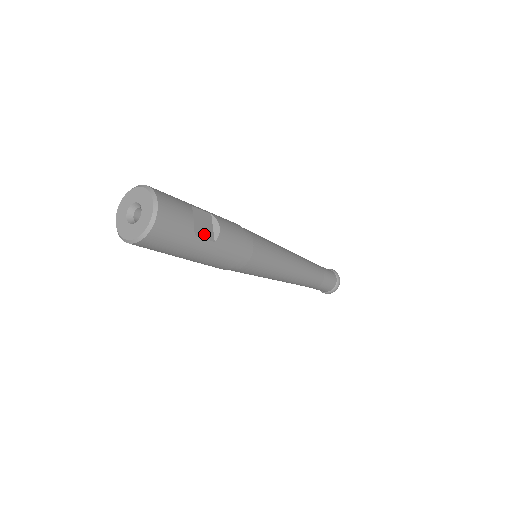
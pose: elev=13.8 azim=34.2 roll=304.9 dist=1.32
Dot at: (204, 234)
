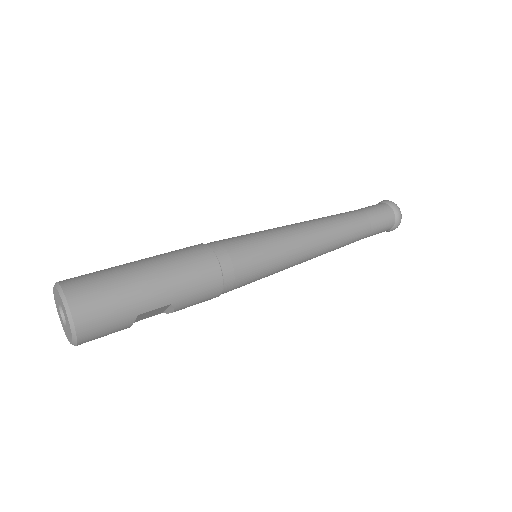
Dot at: (148, 317)
